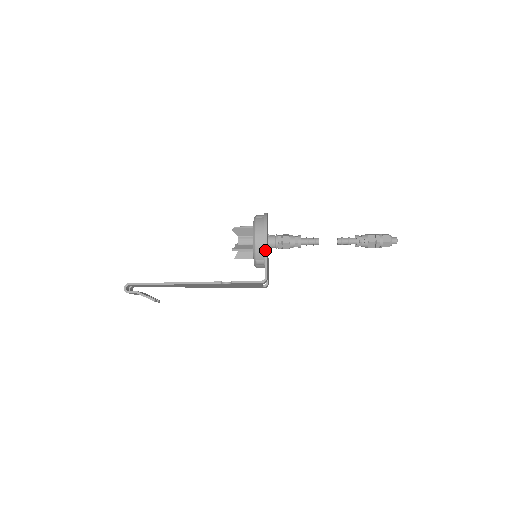
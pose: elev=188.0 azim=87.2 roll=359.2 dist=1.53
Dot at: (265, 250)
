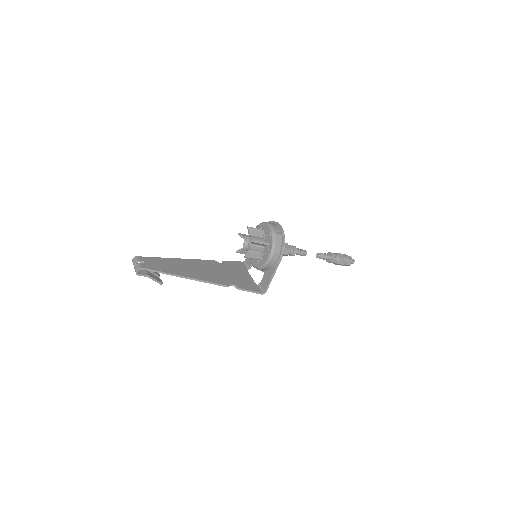
Dot at: (274, 272)
